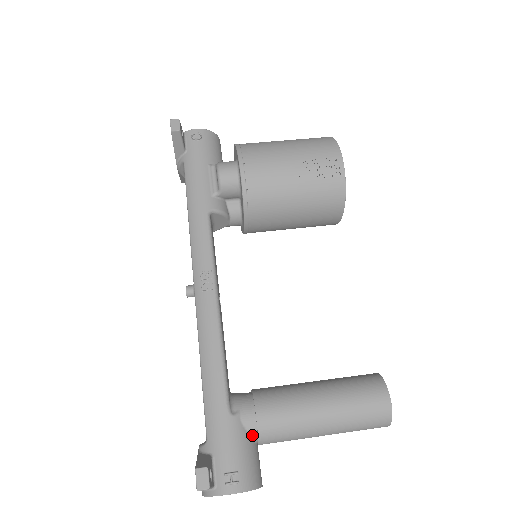
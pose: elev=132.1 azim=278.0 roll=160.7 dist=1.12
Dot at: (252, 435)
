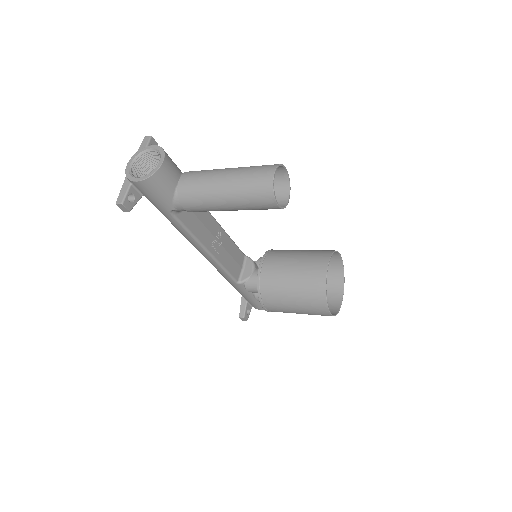
Dot at: occluded
